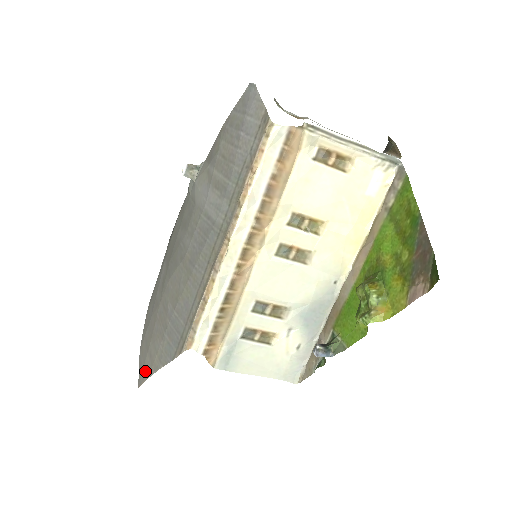
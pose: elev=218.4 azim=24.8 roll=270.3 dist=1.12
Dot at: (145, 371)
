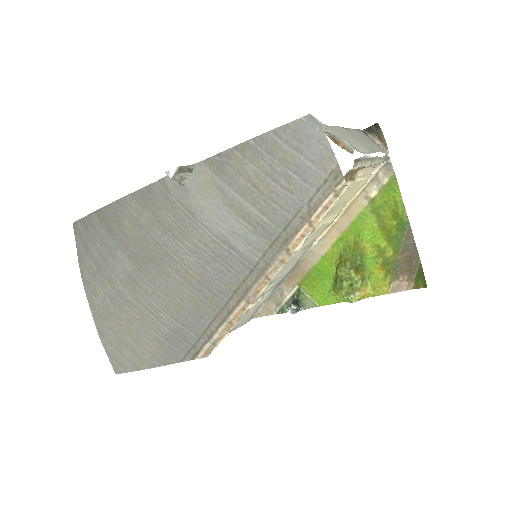
Dot at: (127, 363)
